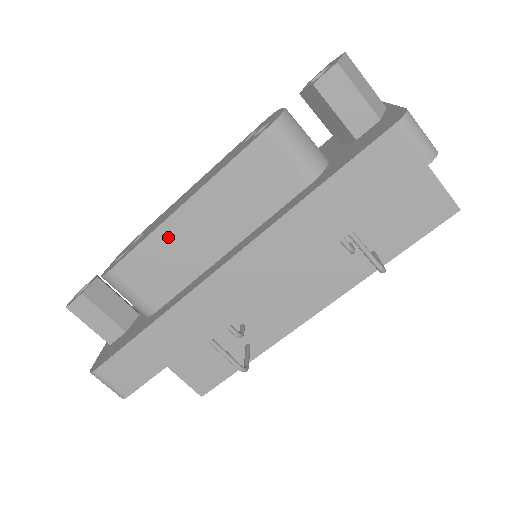
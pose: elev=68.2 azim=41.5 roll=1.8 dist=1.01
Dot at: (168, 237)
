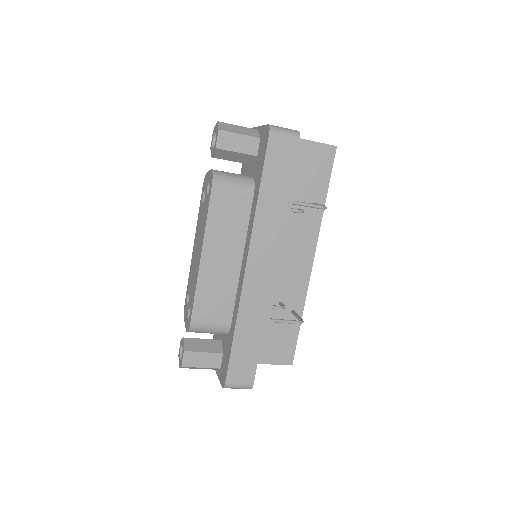
Dot at: (206, 279)
